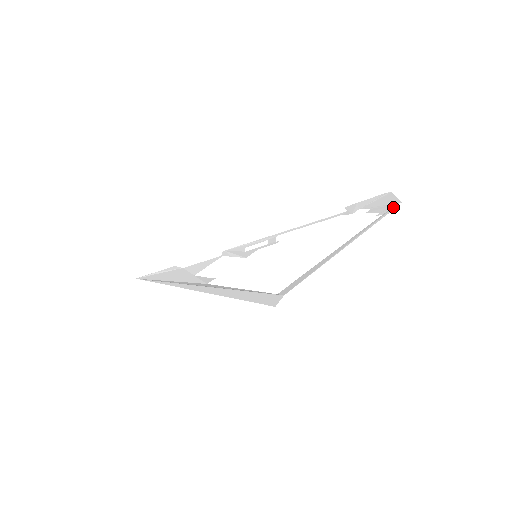
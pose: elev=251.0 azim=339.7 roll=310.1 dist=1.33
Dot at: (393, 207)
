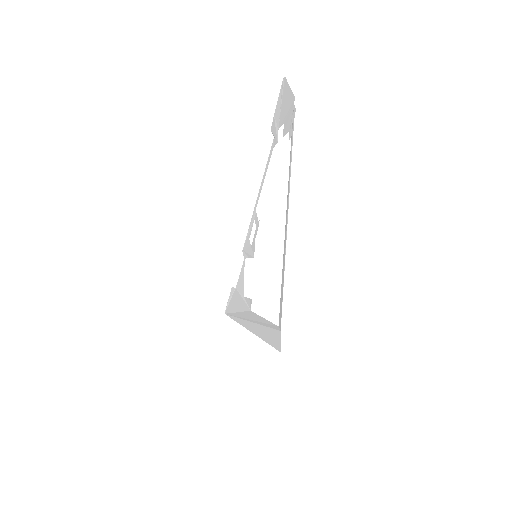
Dot at: (292, 115)
